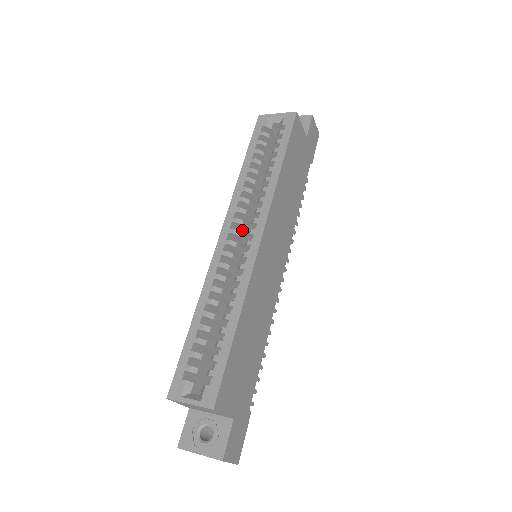
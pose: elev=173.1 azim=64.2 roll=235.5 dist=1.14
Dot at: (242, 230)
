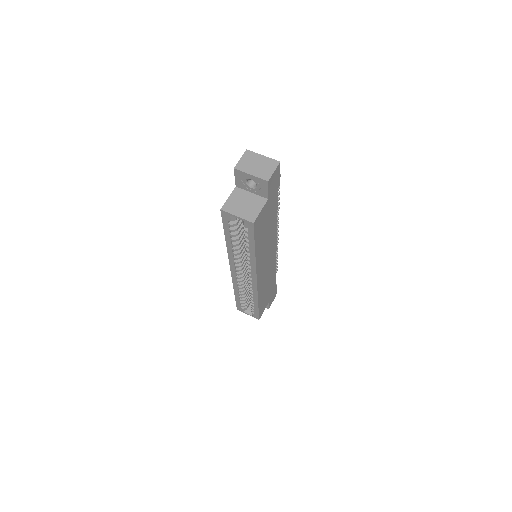
Dot at: occluded
